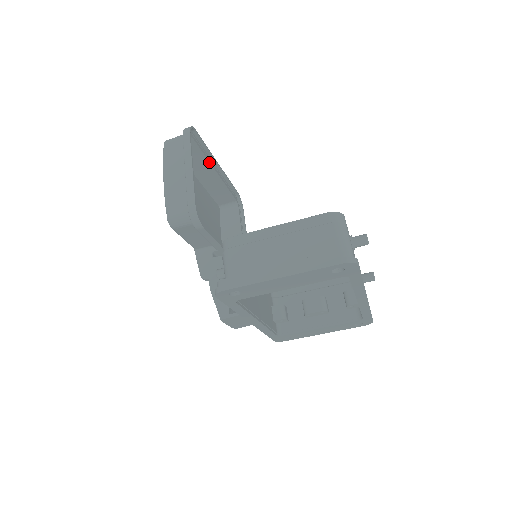
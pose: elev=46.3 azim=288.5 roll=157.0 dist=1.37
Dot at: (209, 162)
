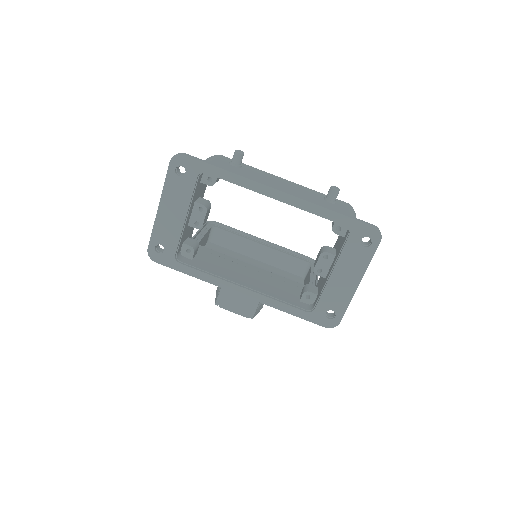
Dot at: (247, 239)
